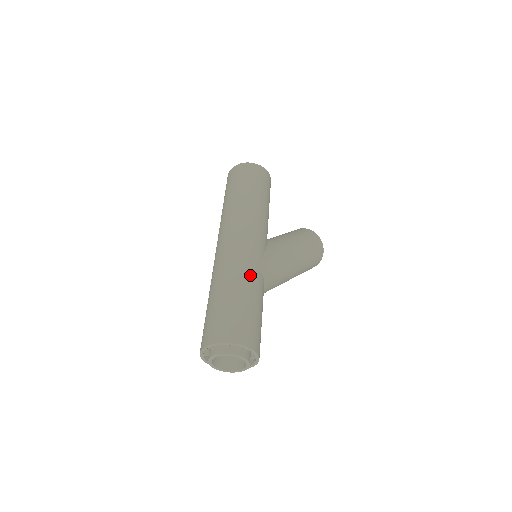
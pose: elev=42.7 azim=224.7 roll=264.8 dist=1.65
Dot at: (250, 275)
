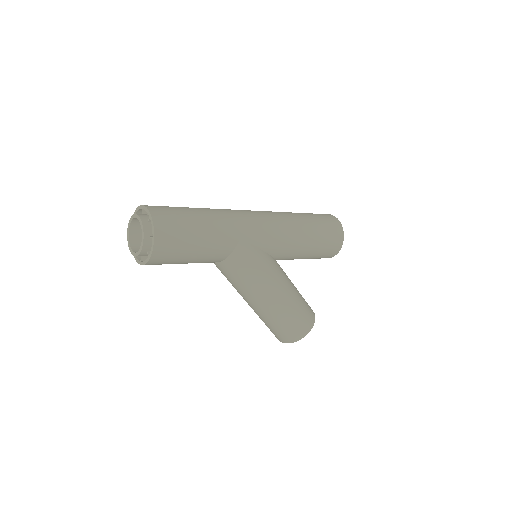
Dot at: (228, 230)
